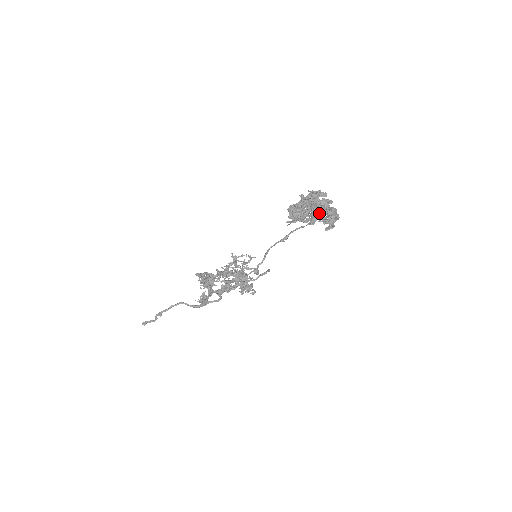
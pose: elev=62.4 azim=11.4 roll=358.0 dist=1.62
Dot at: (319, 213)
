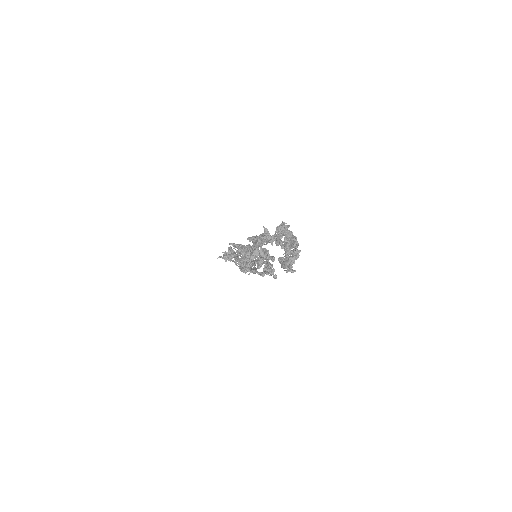
Dot at: (287, 249)
